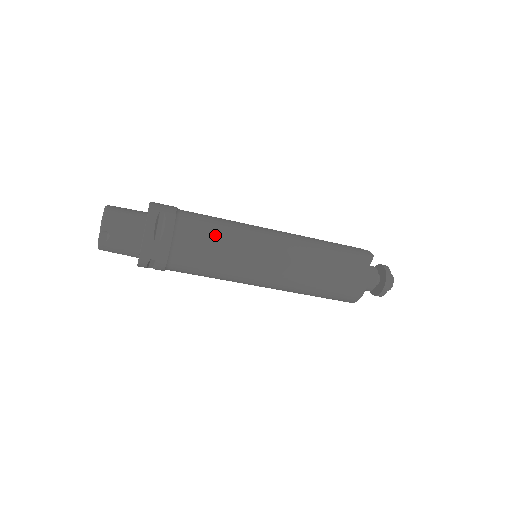
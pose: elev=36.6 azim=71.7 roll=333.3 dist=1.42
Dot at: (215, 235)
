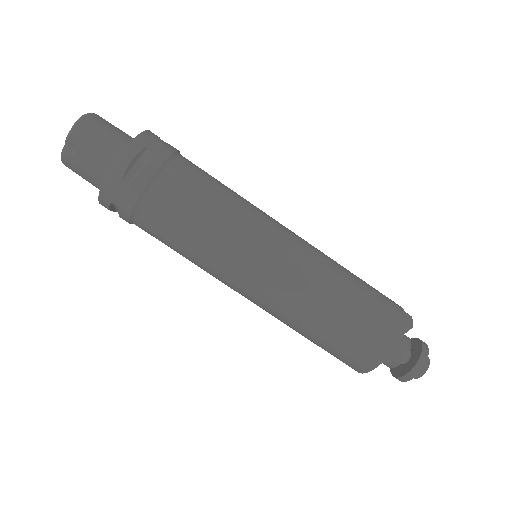
Dot at: (204, 207)
